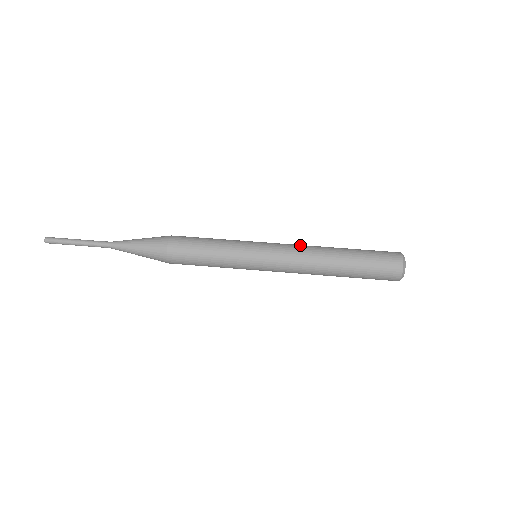
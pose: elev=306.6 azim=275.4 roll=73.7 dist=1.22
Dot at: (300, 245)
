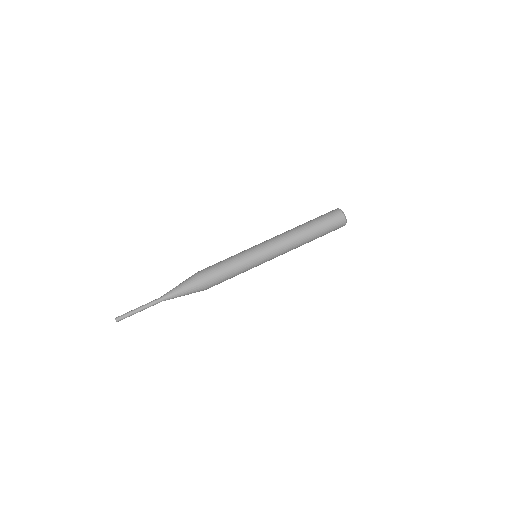
Dot at: (283, 241)
